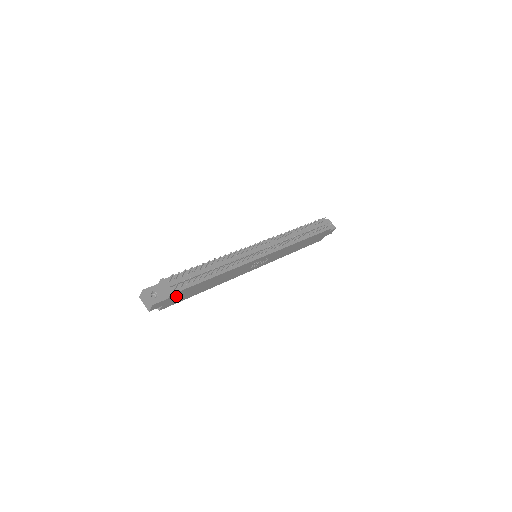
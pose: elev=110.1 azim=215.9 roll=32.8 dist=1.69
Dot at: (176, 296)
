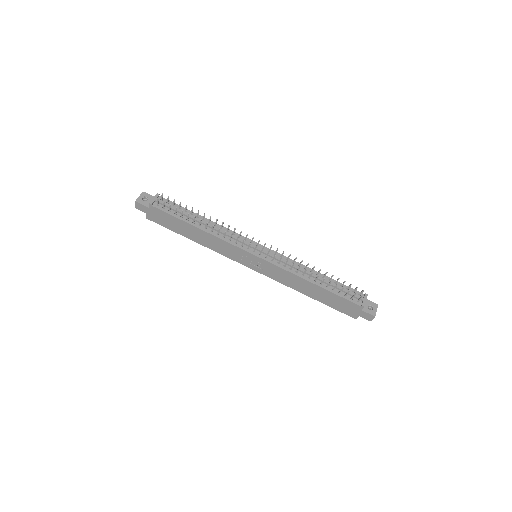
Dot at: (158, 214)
